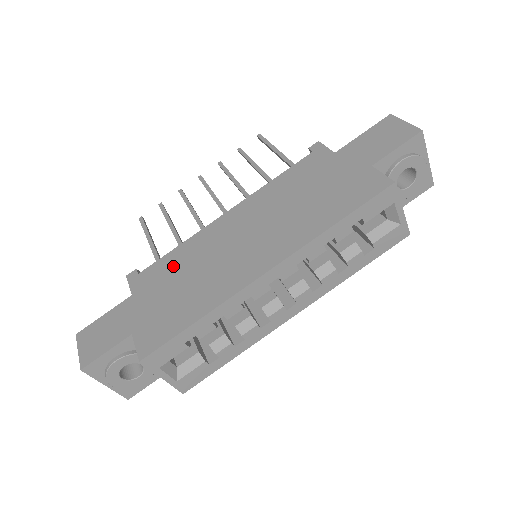
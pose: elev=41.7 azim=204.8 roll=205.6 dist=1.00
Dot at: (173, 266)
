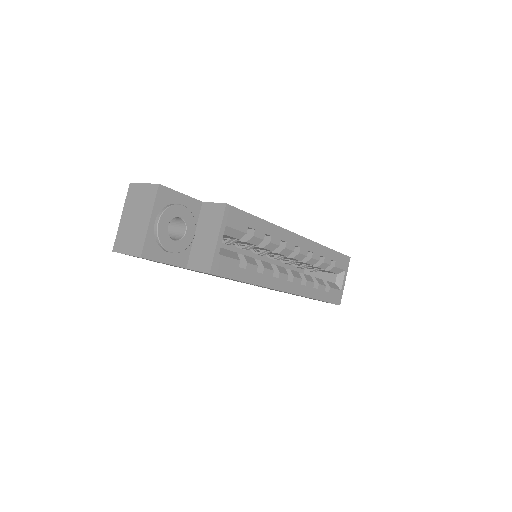
Dot at: occluded
